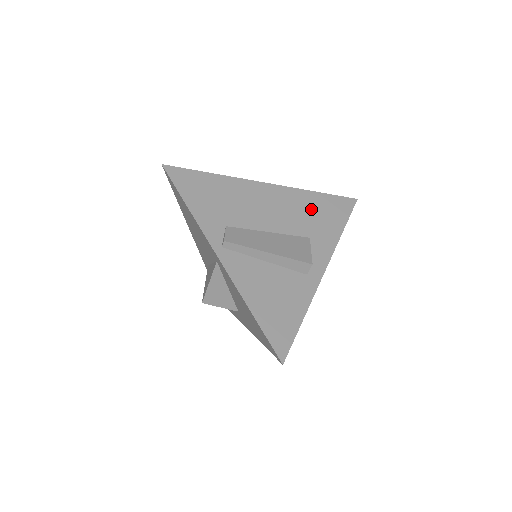
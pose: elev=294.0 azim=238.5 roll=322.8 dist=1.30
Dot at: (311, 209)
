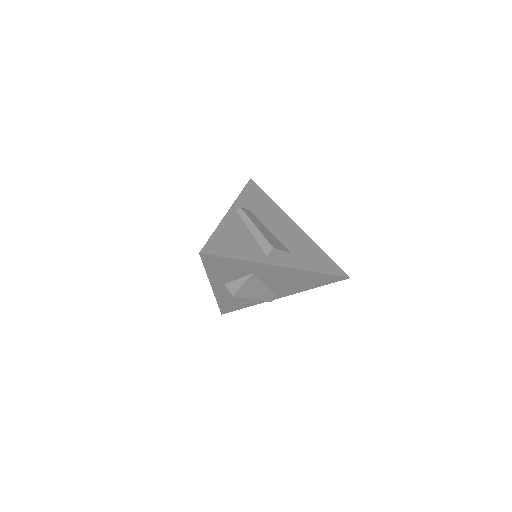
Dot at: (310, 251)
